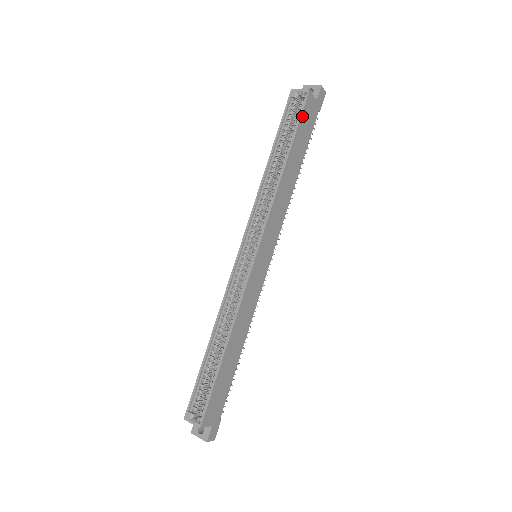
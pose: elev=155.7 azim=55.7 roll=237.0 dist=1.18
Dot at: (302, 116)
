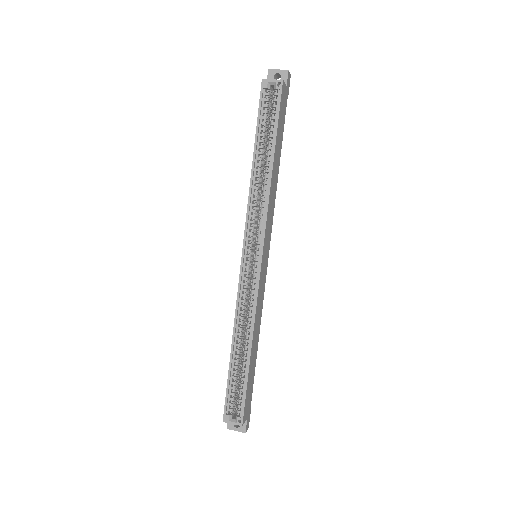
Dot at: (280, 109)
